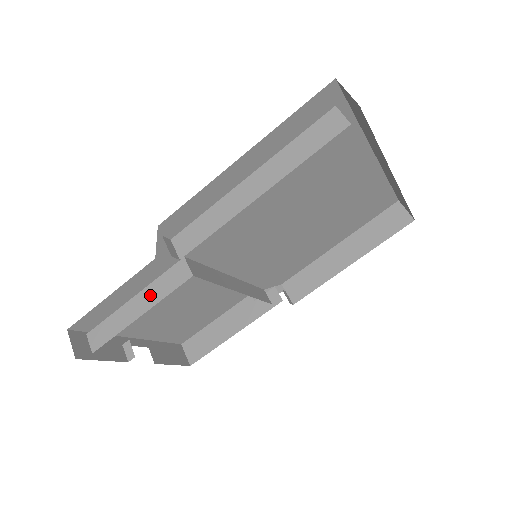
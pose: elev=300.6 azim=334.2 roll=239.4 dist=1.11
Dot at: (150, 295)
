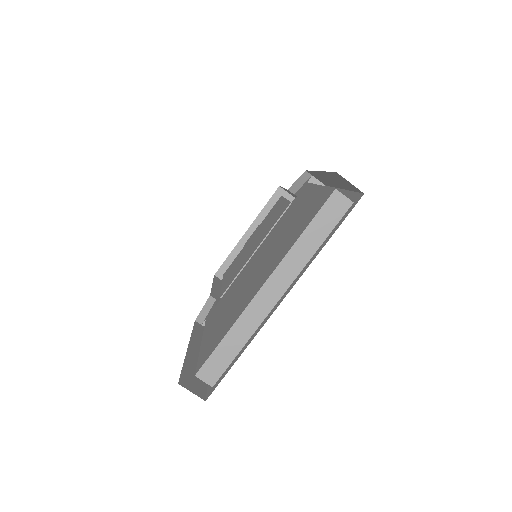
Dot at: occluded
